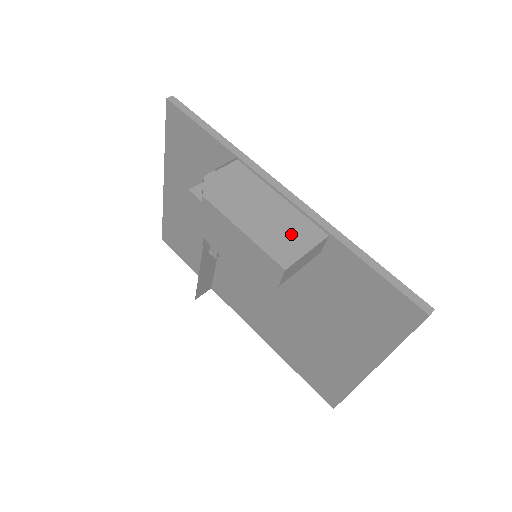
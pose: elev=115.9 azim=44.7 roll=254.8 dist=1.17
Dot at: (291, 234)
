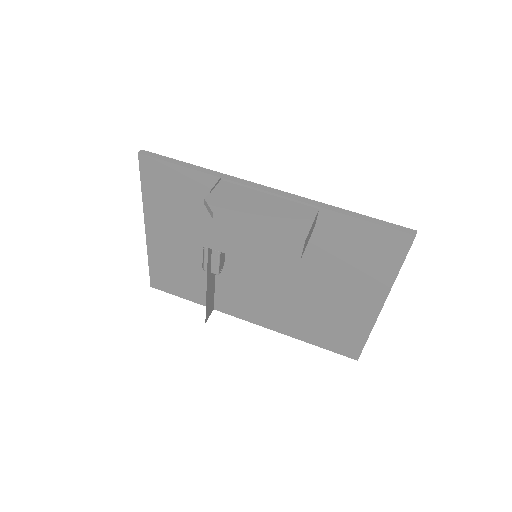
Dot at: (293, 217)
